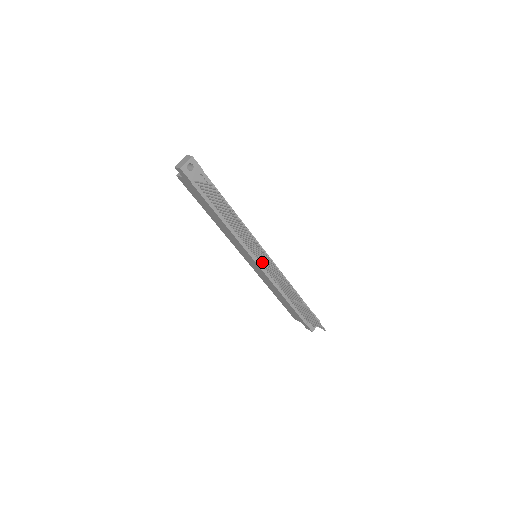
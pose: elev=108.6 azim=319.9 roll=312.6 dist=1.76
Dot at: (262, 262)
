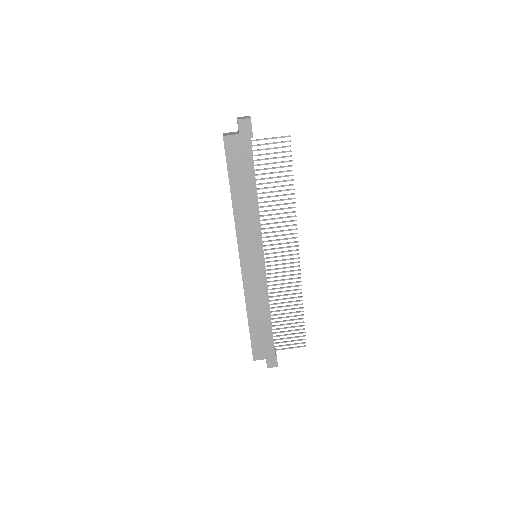
Dot at: occluded
